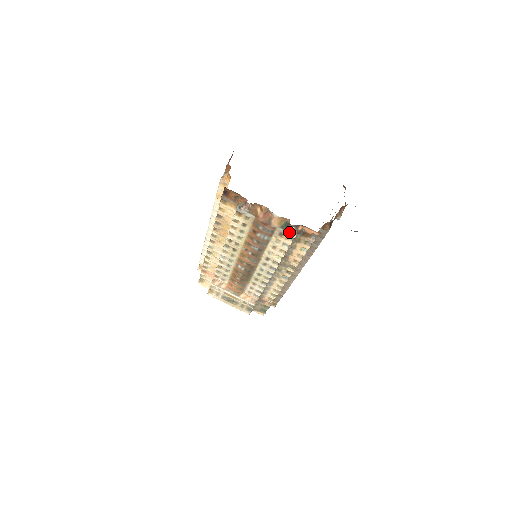
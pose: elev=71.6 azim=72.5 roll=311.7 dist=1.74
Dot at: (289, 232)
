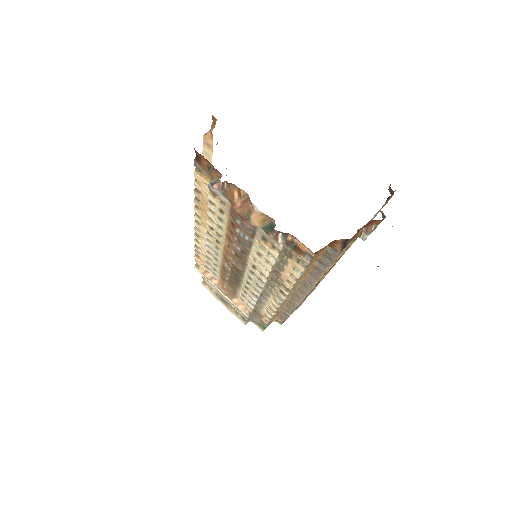
Dot at: (273, 239)
